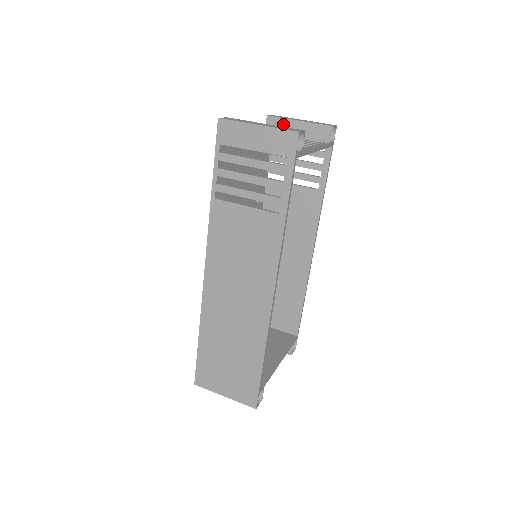
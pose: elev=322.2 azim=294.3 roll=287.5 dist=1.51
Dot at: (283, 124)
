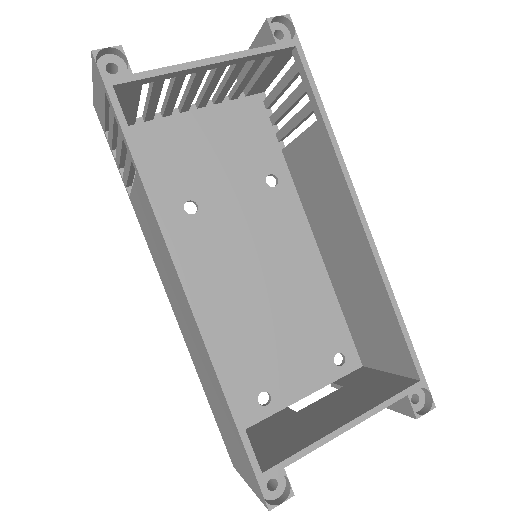
Dot at: occluded
